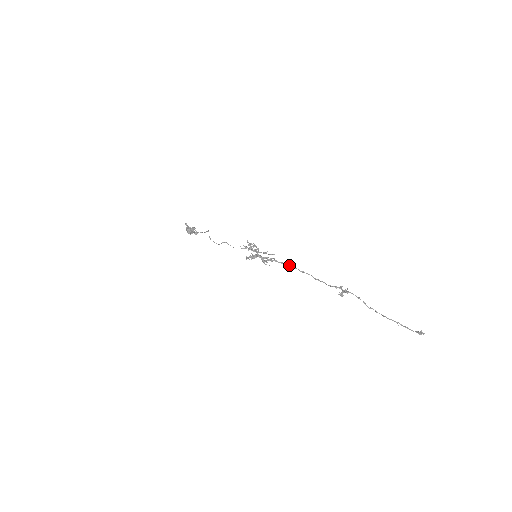
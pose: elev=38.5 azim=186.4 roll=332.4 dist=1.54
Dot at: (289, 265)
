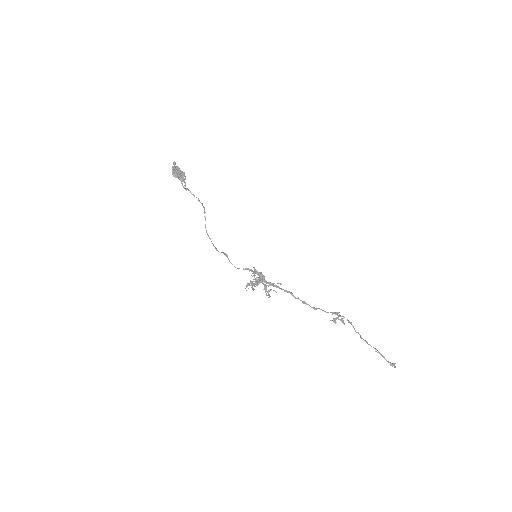
Dot at: occluded
